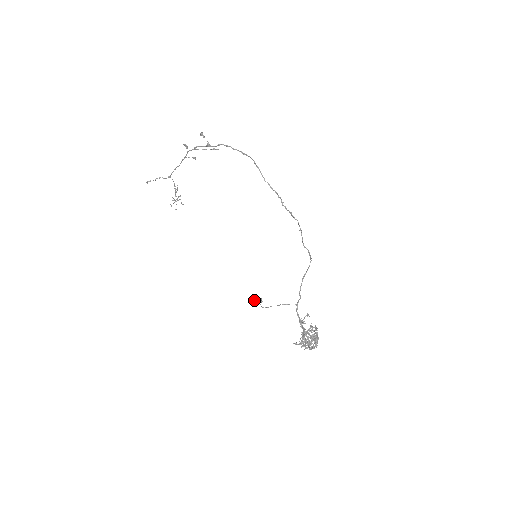
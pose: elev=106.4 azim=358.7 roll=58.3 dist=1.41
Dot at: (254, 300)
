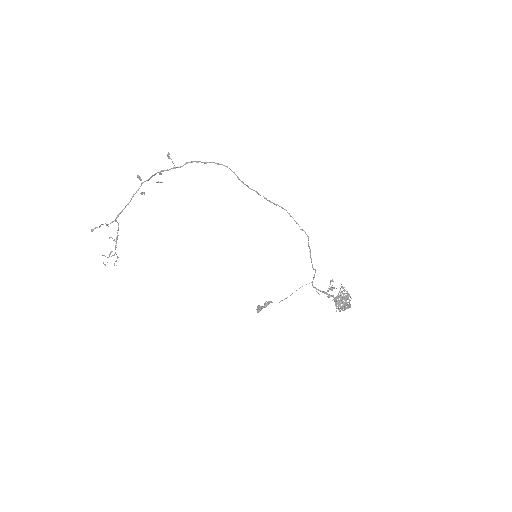
Dot at: (260, 306)
